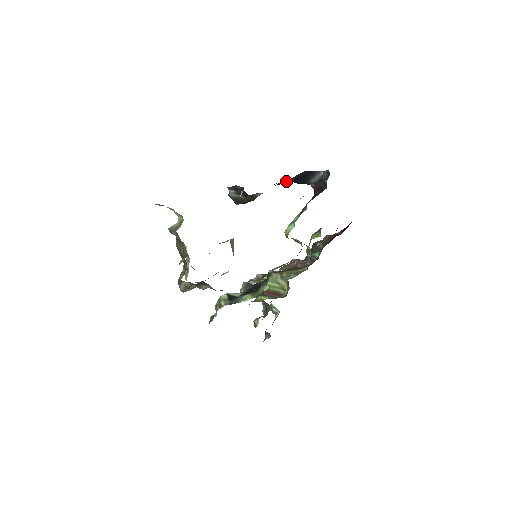
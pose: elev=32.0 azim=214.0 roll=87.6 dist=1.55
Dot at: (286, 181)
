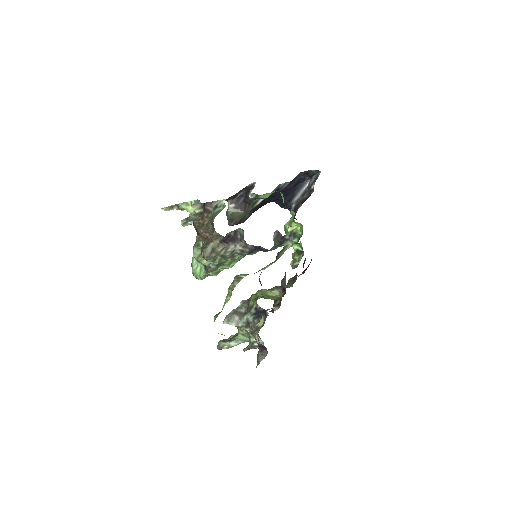
Dot at: (284, 186)
